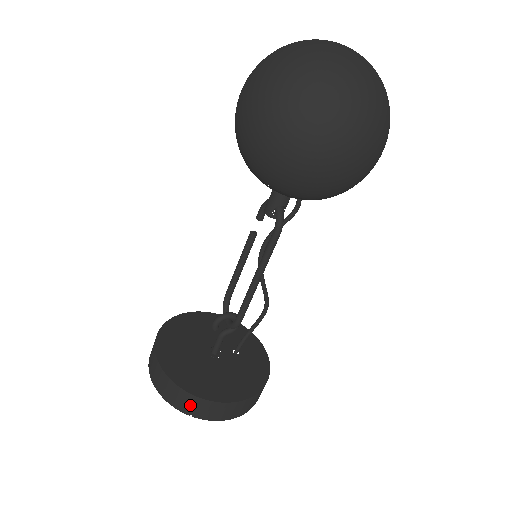
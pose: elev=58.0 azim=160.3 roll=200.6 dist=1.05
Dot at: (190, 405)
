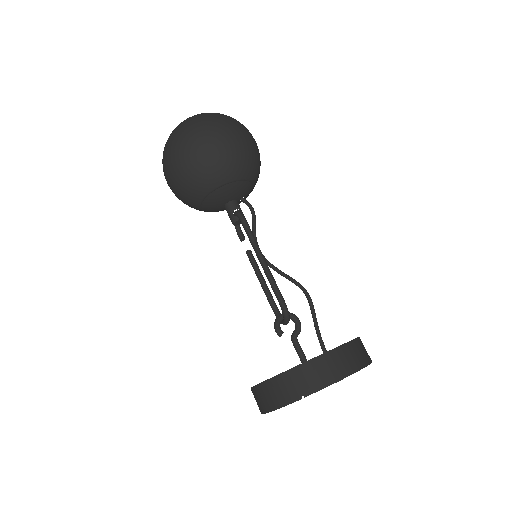
Dot at: (292, 385)
